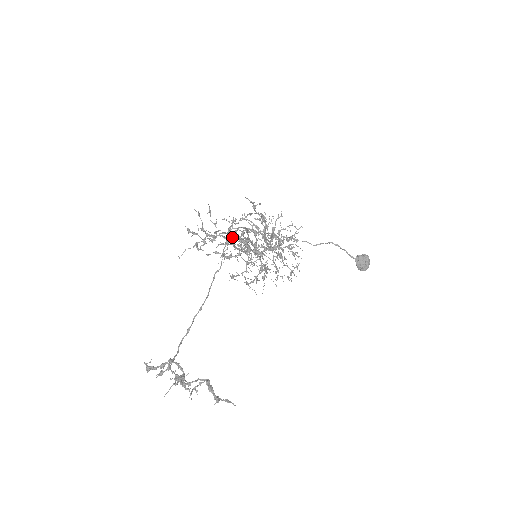
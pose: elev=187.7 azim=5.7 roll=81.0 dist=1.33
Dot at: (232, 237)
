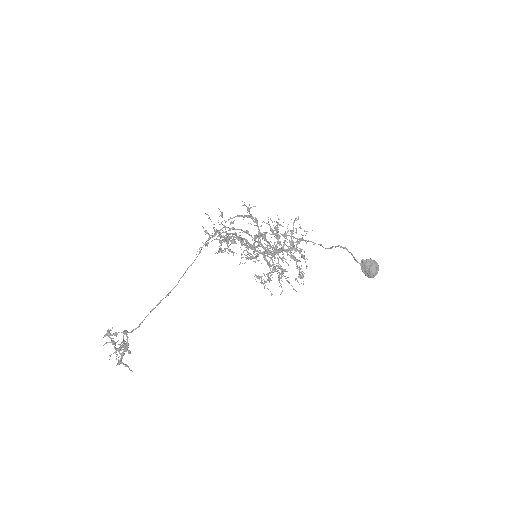
Dot at: (213, 236)
